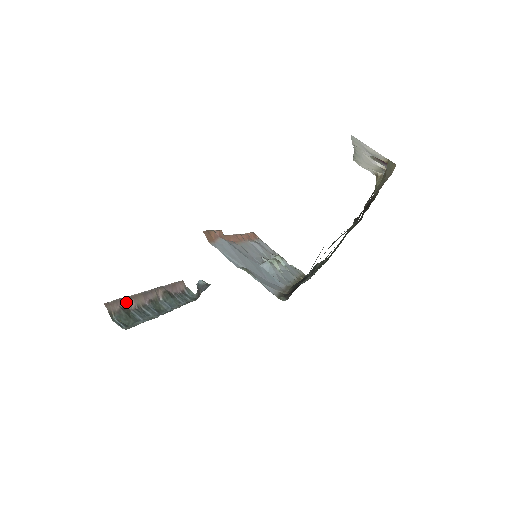
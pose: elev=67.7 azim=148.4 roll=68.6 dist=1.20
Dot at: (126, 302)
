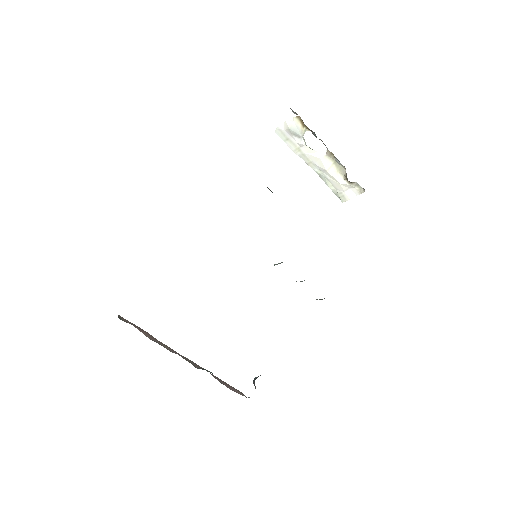
Dot at: (145, 333)
